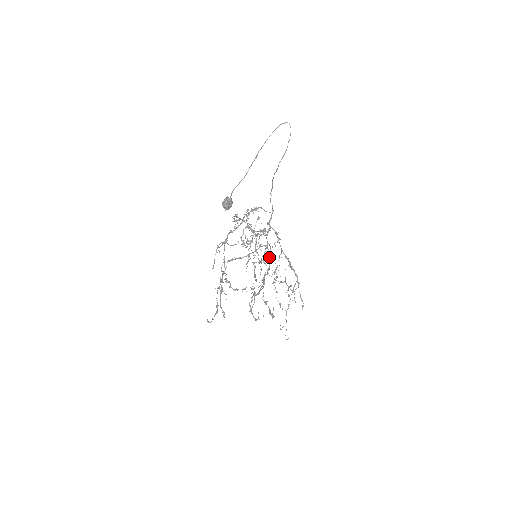
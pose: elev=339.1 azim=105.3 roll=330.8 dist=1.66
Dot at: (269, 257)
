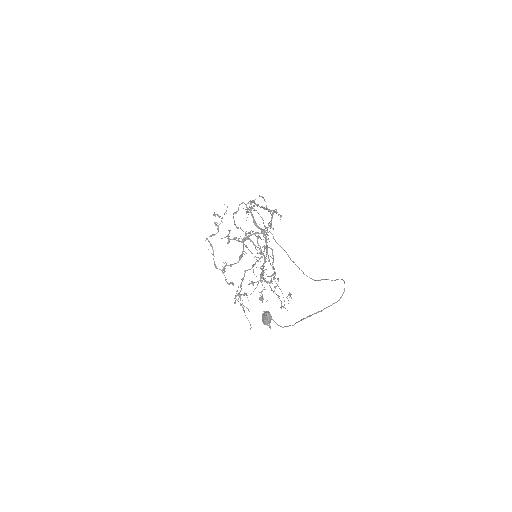
Dot at: (273, 257)
